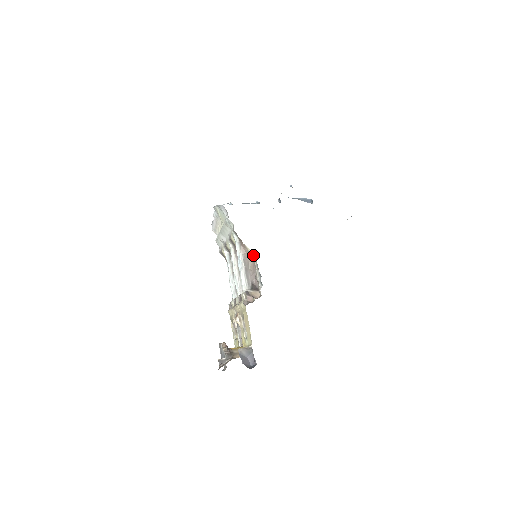
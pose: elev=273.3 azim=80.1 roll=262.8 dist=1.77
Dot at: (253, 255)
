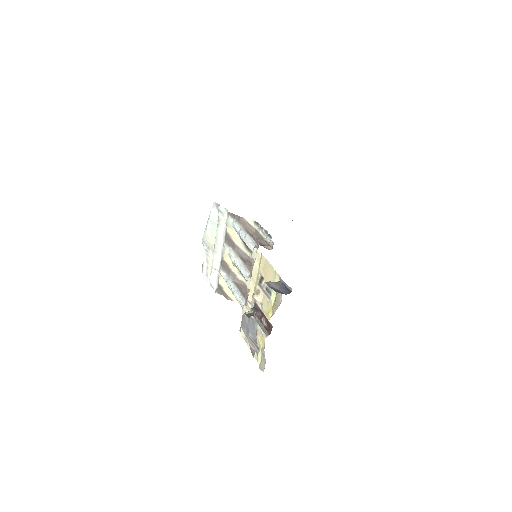
Dot at: (253, 224)
